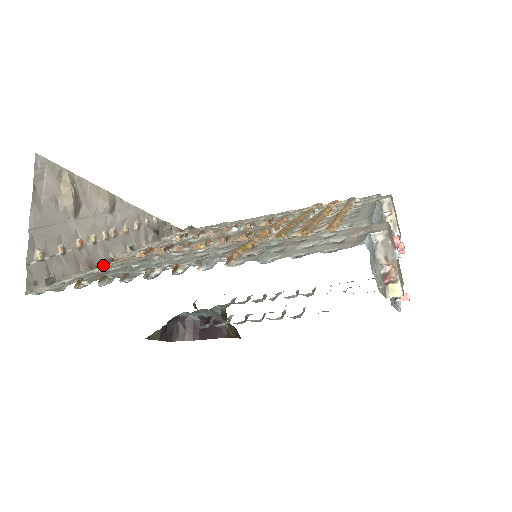
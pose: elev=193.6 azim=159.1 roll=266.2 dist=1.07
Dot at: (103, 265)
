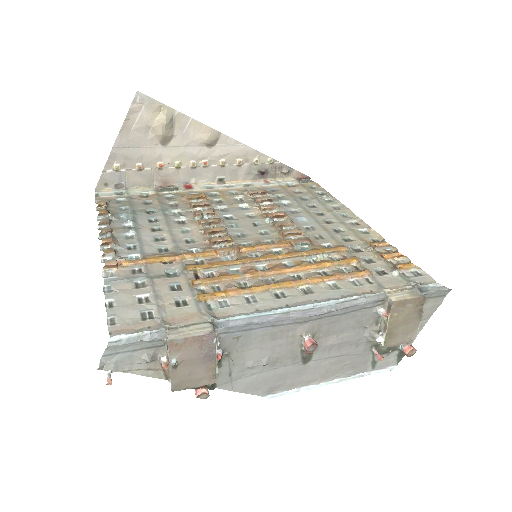
Dot at: (162, 191)
